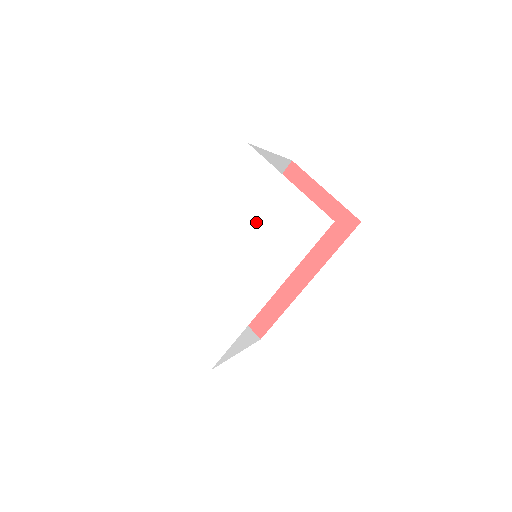
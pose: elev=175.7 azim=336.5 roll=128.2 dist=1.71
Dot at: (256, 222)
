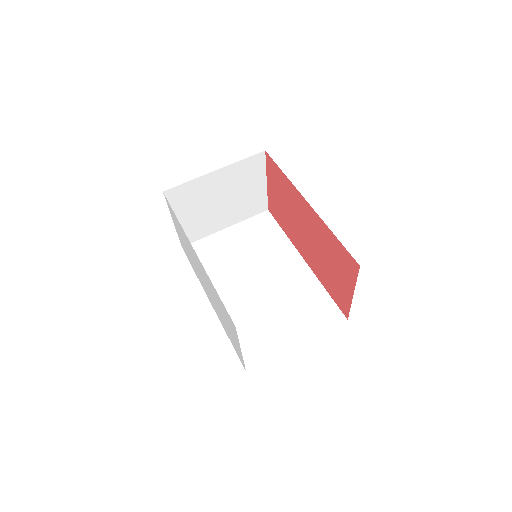
Dot at: (220, 312)
